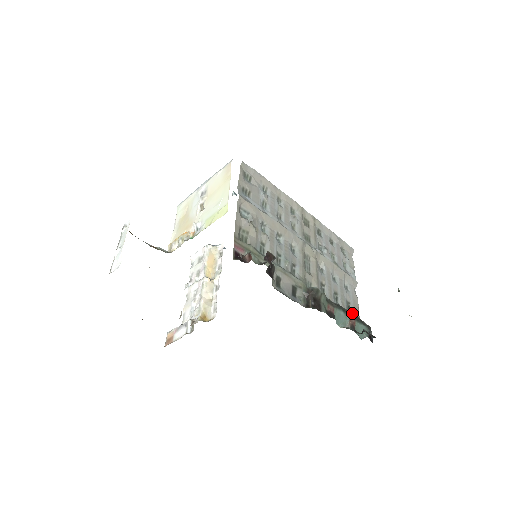
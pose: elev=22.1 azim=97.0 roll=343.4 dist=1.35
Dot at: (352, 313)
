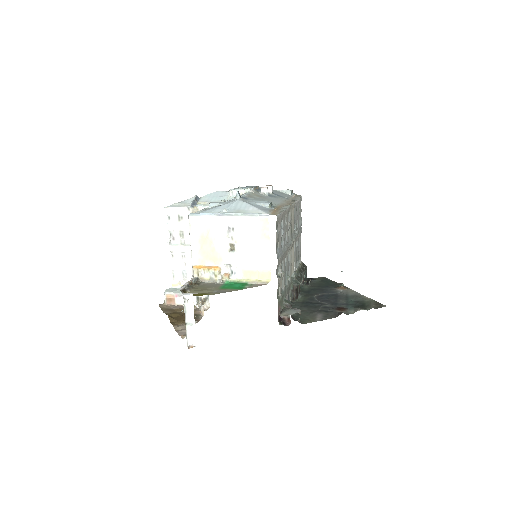
Dot at: (299, 262)
